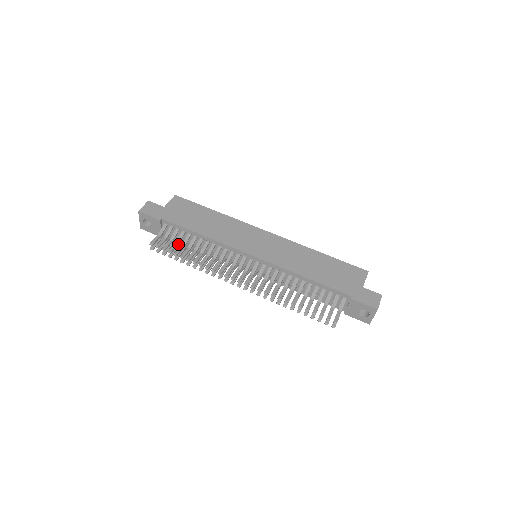
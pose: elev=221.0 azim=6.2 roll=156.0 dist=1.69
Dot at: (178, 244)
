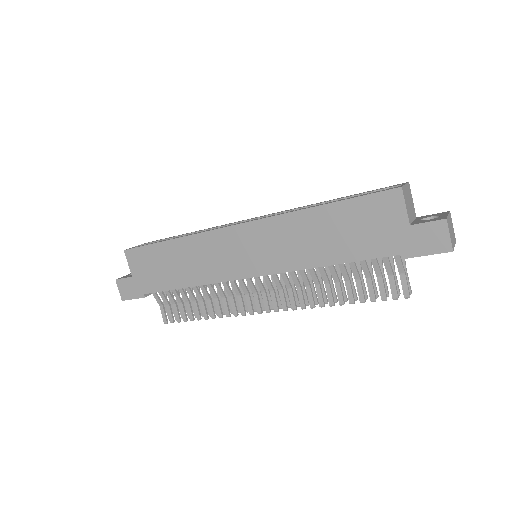
Dot at: (183, 303)
